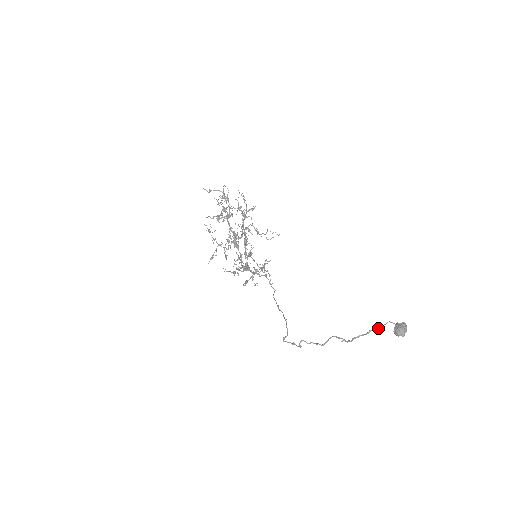
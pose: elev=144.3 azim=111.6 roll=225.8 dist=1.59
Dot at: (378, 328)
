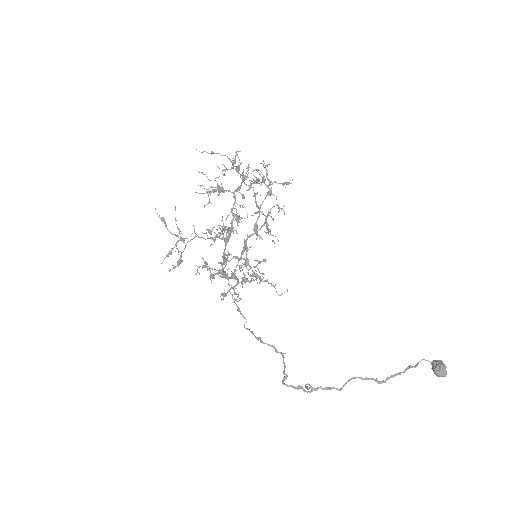
Dot at: (414, 366)
